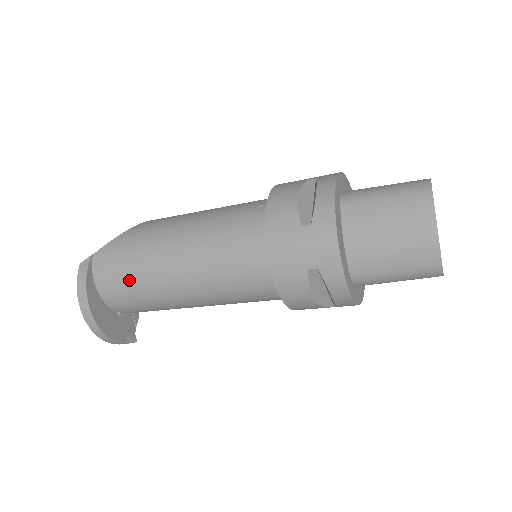
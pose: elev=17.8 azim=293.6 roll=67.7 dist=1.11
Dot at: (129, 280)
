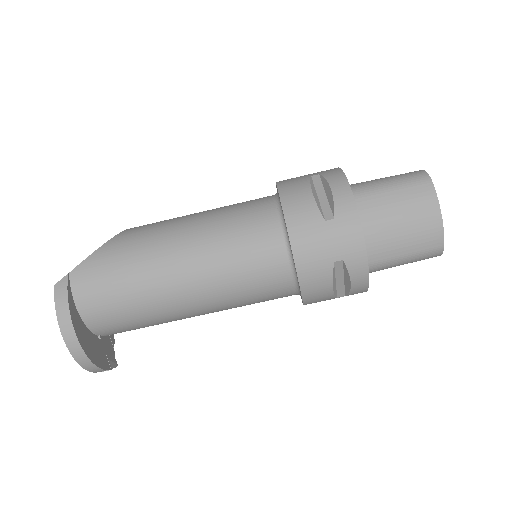
Dot at: (123, 297)
